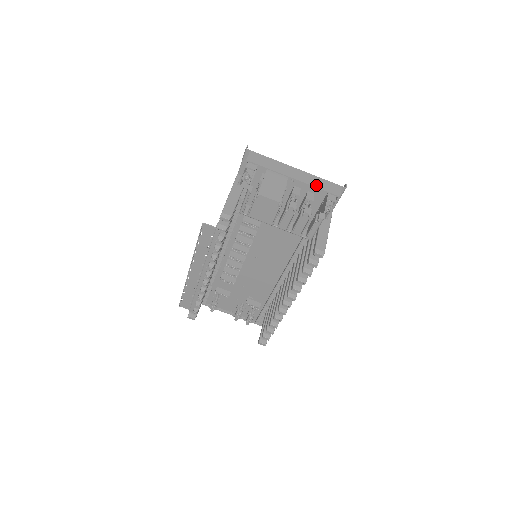
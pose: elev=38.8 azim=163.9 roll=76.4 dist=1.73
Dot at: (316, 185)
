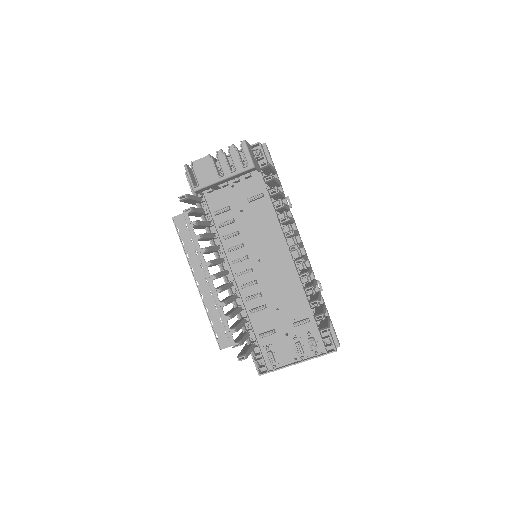
Dot at: (240, 150)
